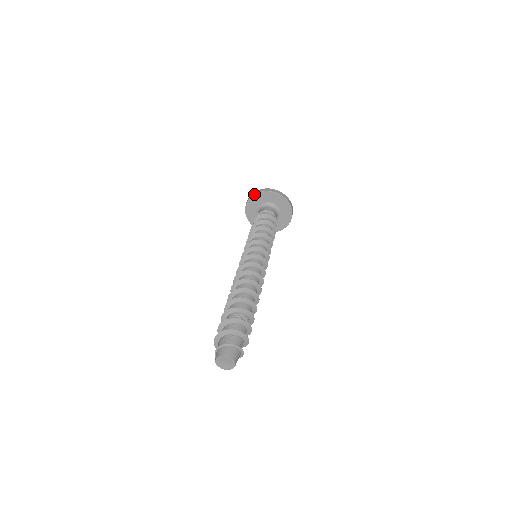
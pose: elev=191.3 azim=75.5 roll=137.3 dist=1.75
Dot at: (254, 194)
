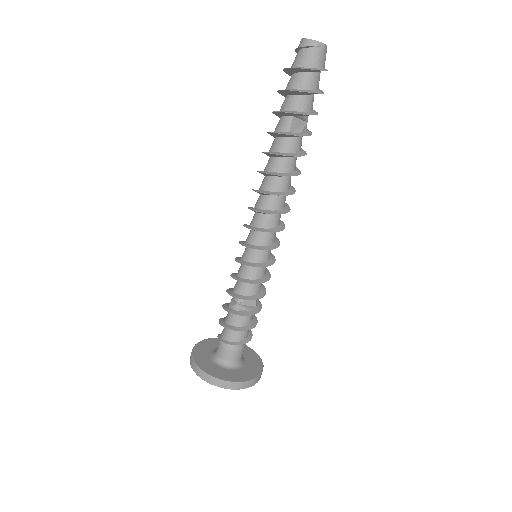
Dot at: (213, 338)
